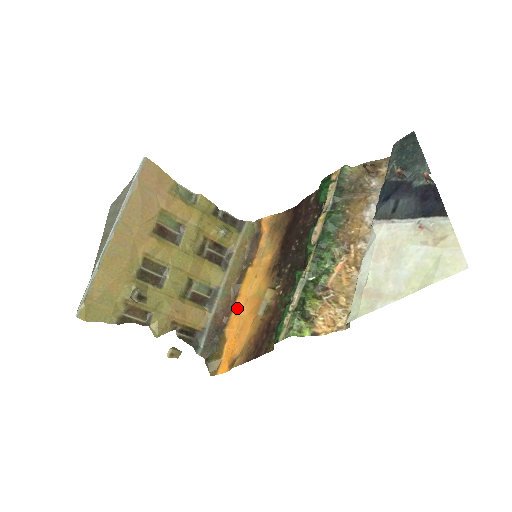
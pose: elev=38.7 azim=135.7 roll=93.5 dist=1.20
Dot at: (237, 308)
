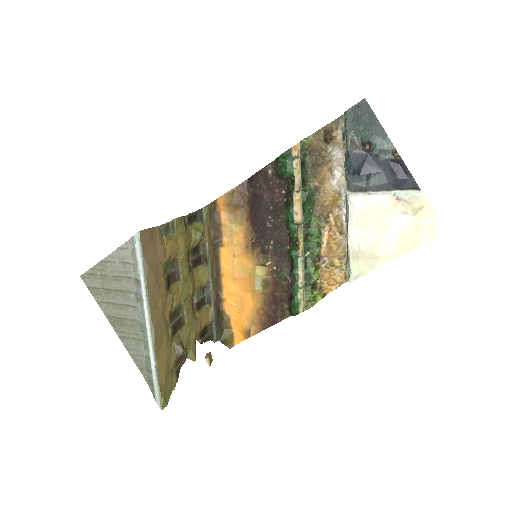
Dot at: (226, 287)
